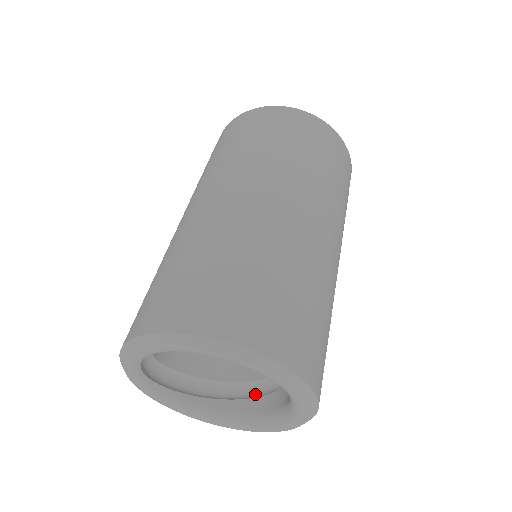
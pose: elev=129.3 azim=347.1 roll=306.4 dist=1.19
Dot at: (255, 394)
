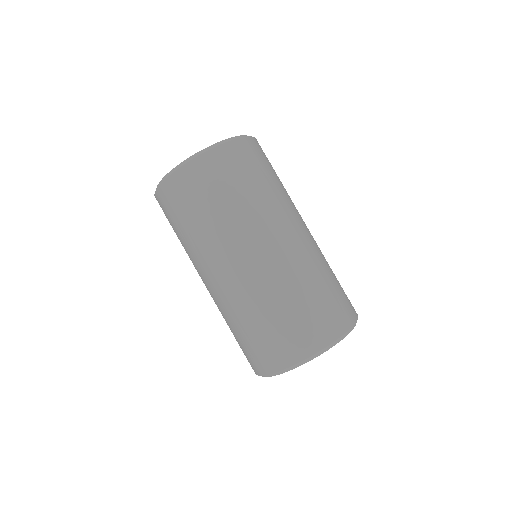
Dot at: occluded
